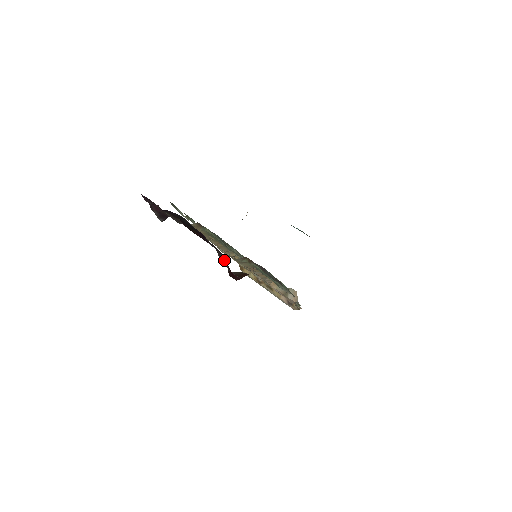
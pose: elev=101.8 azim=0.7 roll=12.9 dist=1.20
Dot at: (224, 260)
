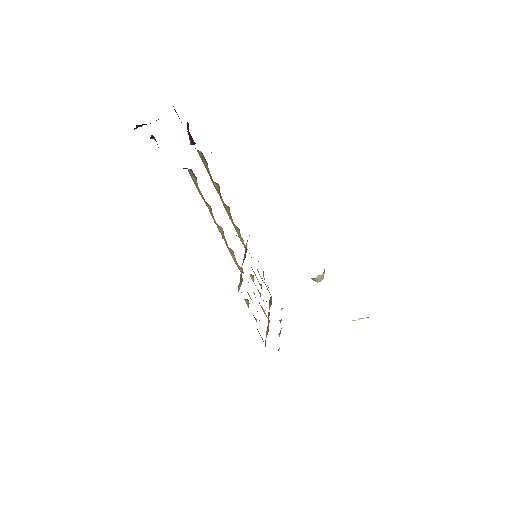
Dot at: occluded
